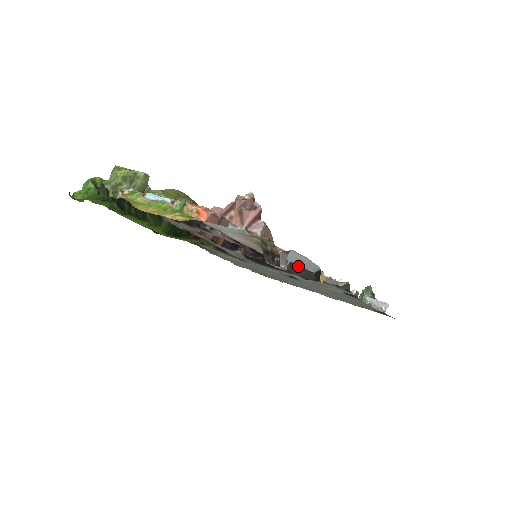
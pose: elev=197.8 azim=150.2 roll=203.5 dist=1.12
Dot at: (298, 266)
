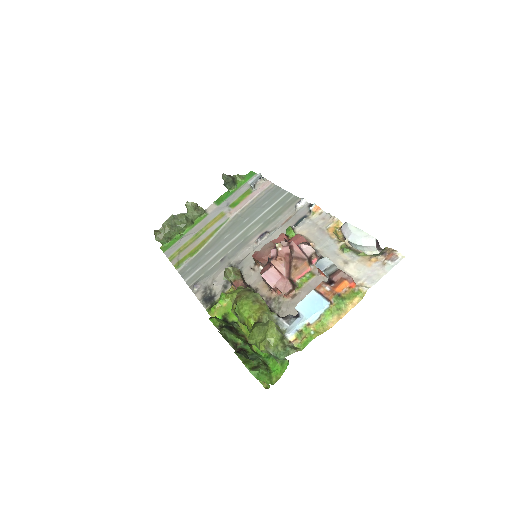
Dot at: occluded
